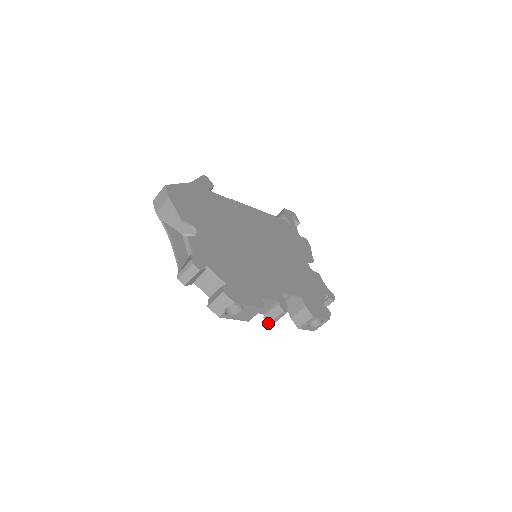
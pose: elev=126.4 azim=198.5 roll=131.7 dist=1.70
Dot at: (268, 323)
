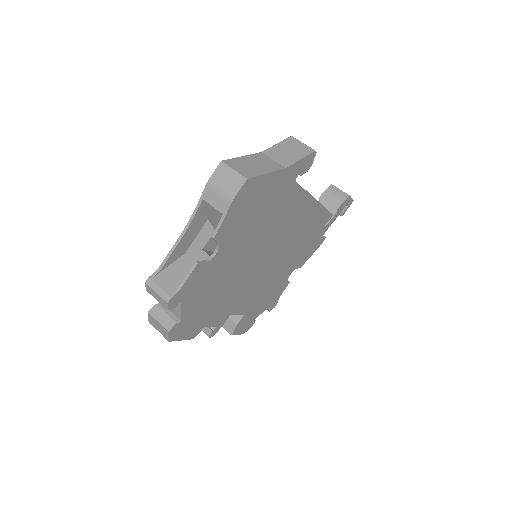
Dot at: occluded
